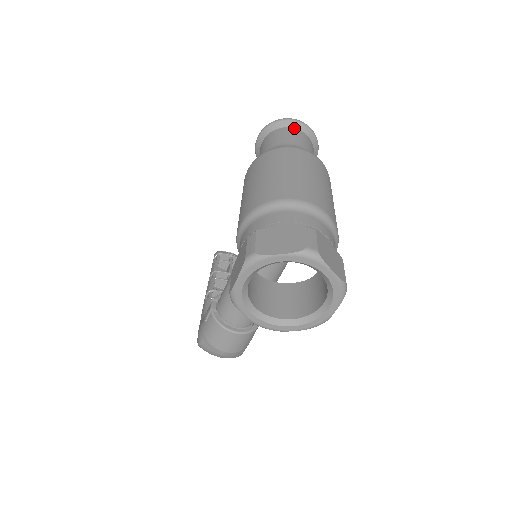
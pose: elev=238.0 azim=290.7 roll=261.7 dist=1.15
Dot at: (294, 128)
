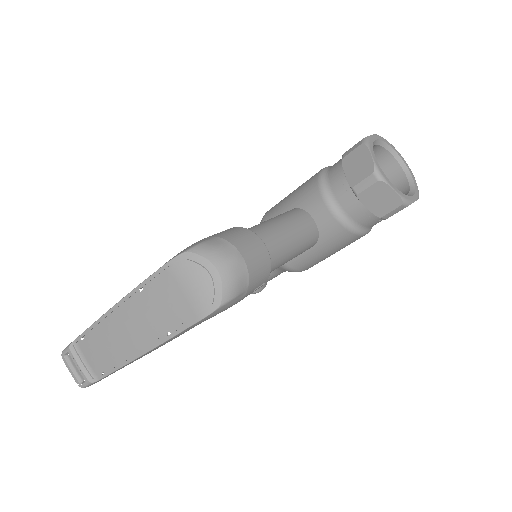
Dot at: occluded
